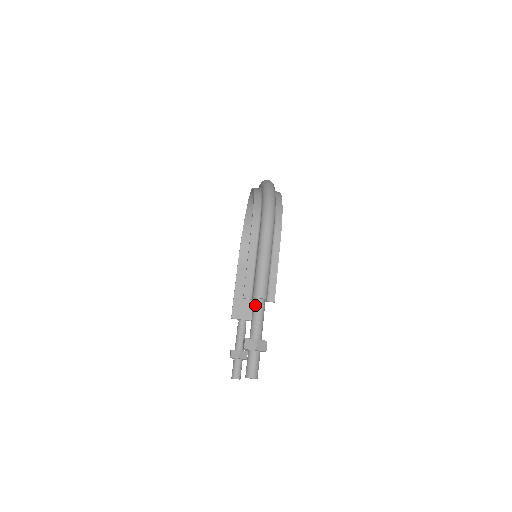
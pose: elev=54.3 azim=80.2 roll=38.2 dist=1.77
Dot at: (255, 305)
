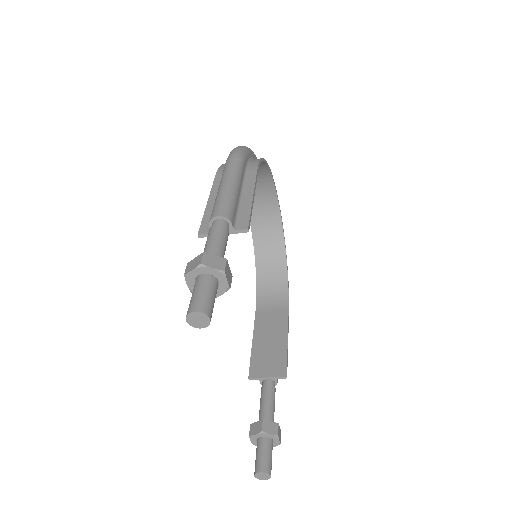
Dot at: (210, 228)
